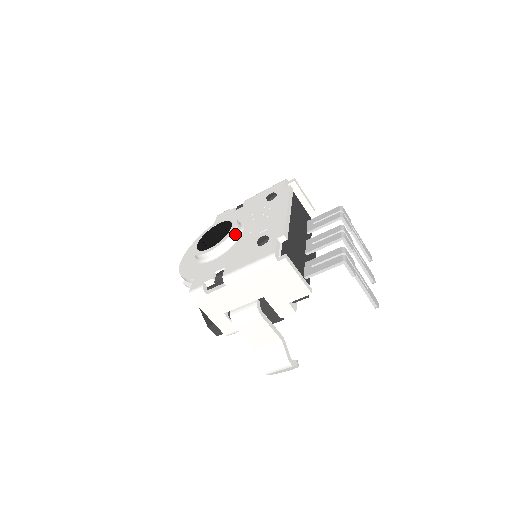
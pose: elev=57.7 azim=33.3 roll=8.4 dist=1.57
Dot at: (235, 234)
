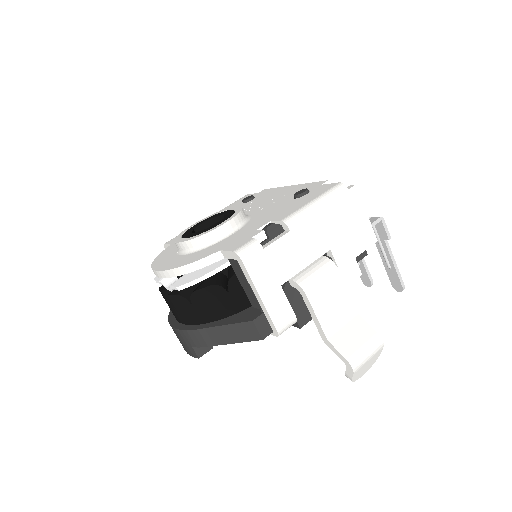
Dot at: occluded
